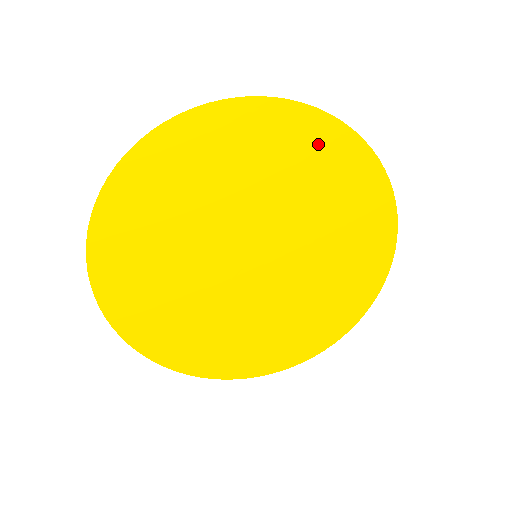
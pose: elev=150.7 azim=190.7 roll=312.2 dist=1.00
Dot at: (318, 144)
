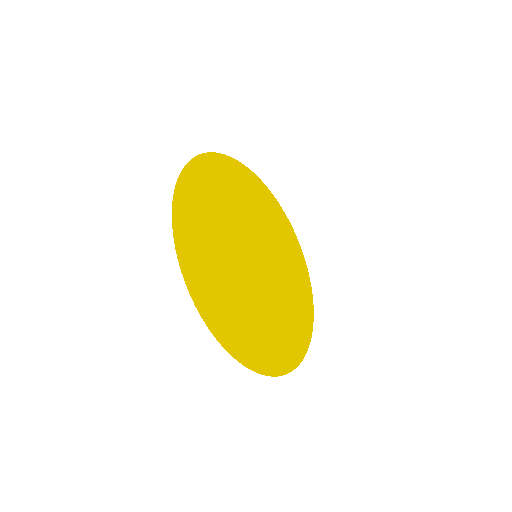
Dot at: (255, 187)
